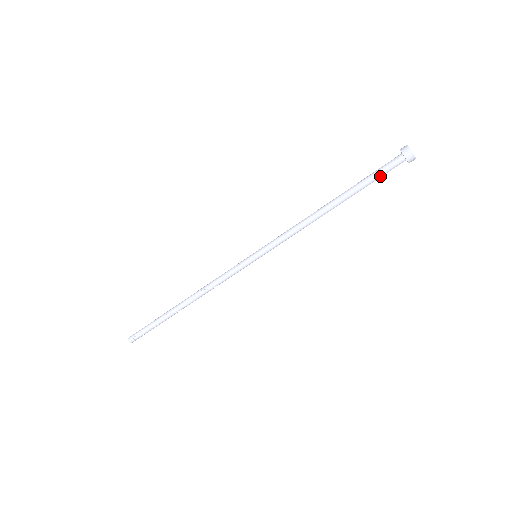
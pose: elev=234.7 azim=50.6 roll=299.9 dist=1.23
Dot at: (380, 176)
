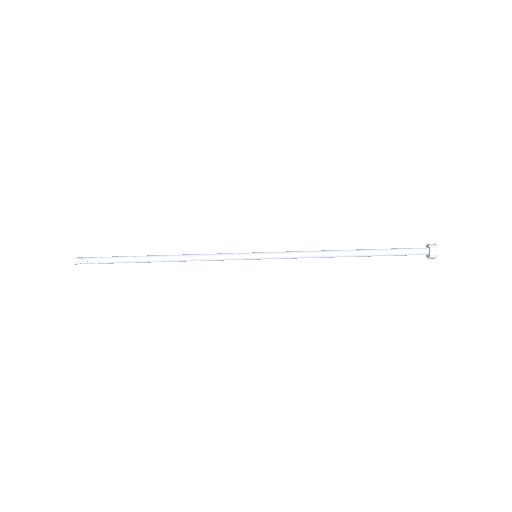
Dot at: (402, 254)
